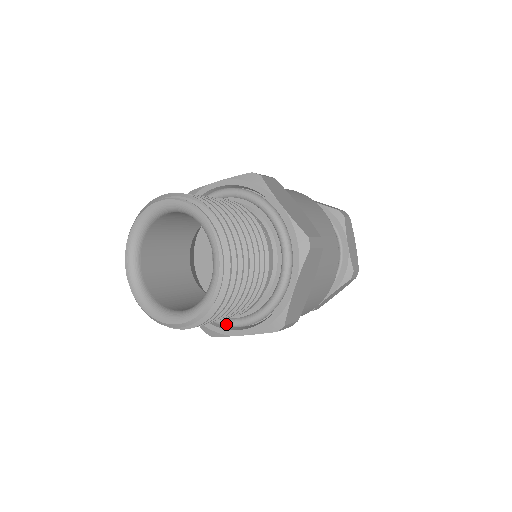
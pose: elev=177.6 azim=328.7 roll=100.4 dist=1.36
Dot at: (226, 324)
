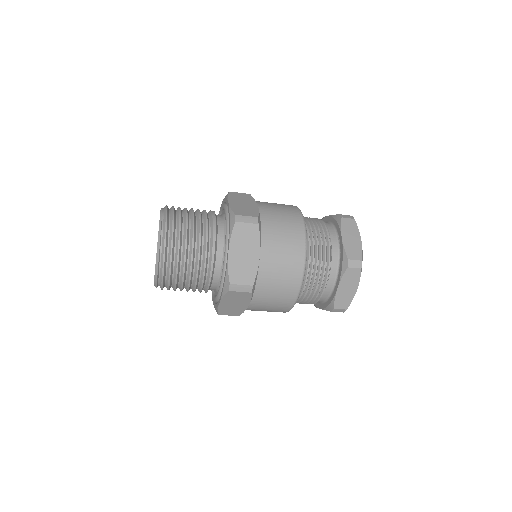
Dot at: (224, 263)
